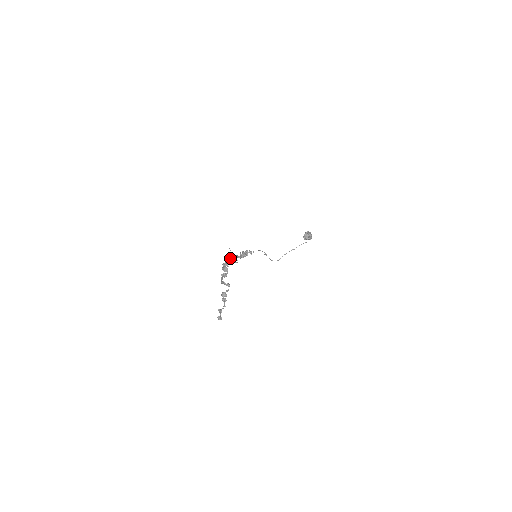
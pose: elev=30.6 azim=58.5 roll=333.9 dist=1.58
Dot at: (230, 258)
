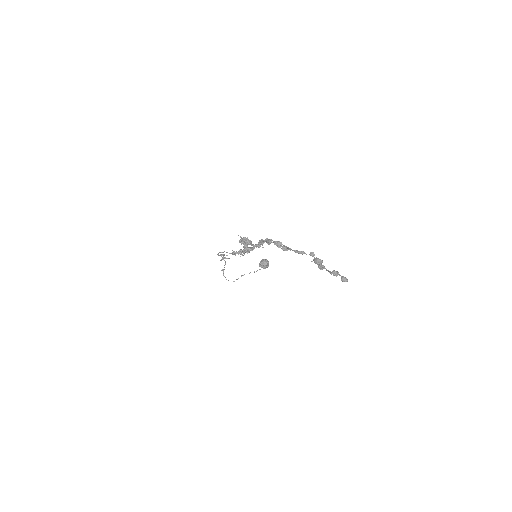
Dot at: (251, 243)
